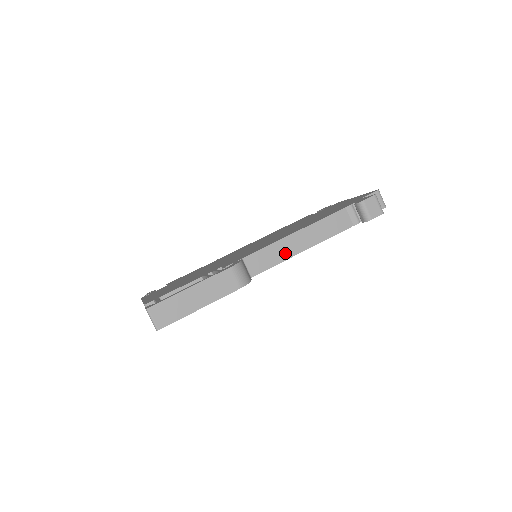
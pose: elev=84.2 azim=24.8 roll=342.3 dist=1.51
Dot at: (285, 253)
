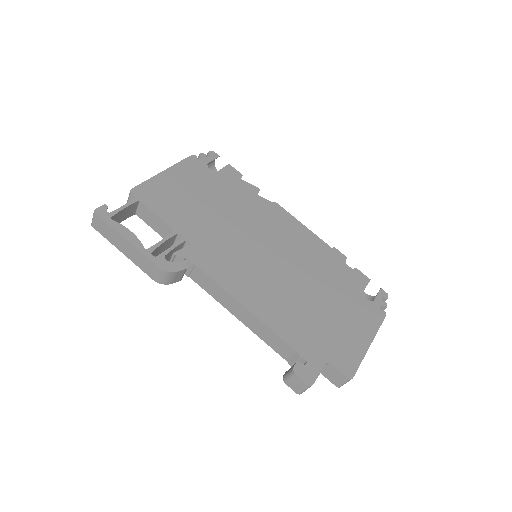
Dot at: (224, 302)
